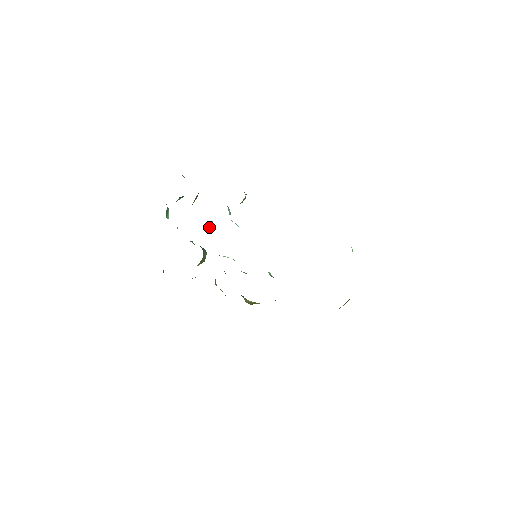
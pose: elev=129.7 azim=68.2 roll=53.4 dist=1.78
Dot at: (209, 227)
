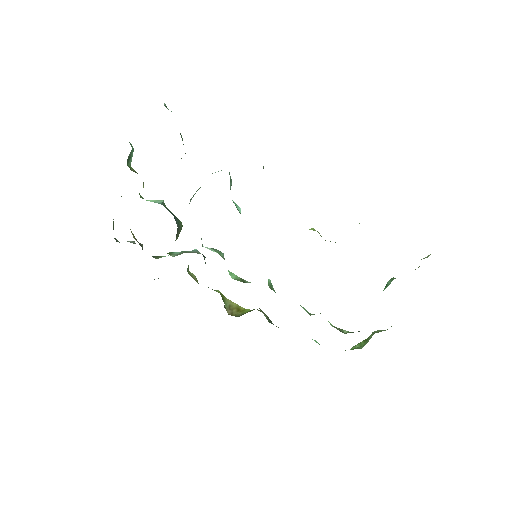
Dot at: (194, 194)
